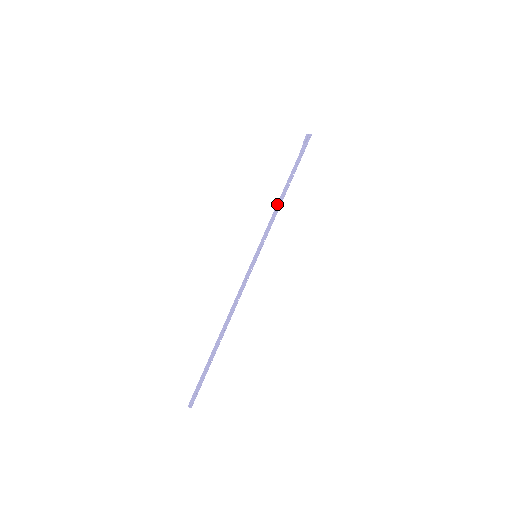
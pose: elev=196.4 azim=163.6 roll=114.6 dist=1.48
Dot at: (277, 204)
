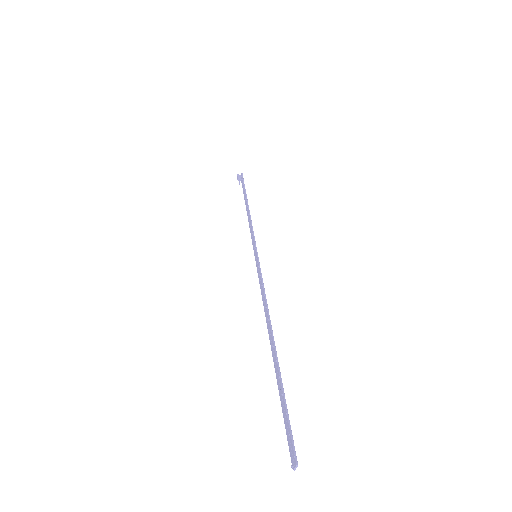
Dot at: occluded
